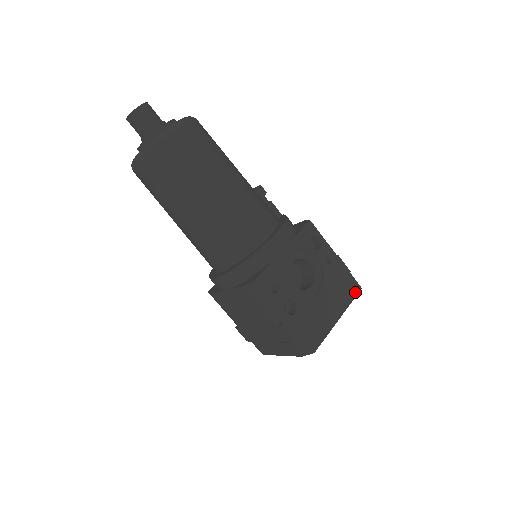
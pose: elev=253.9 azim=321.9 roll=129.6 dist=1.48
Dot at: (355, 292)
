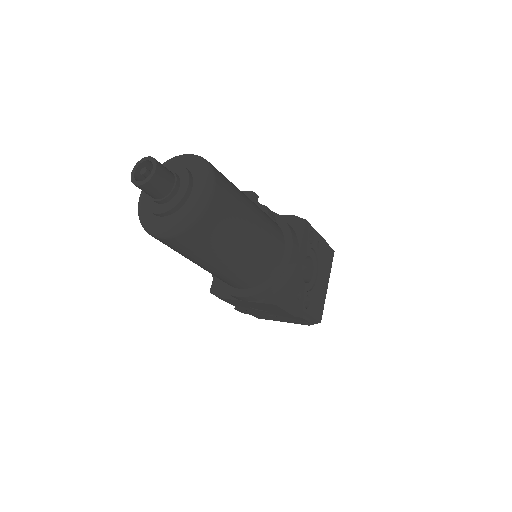
Dot at: (332, 258)
